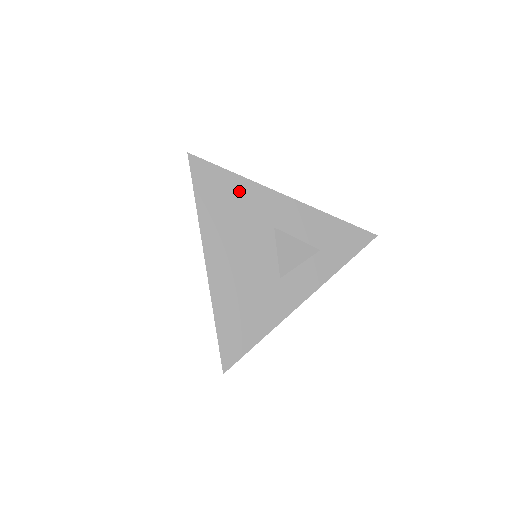
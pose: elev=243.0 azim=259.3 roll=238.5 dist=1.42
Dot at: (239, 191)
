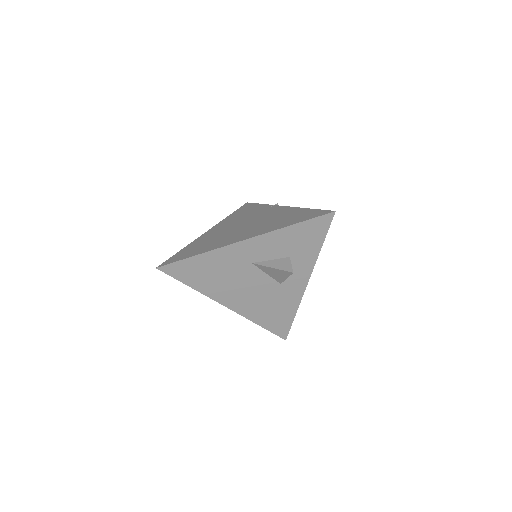
Dot at: (209, 262)
